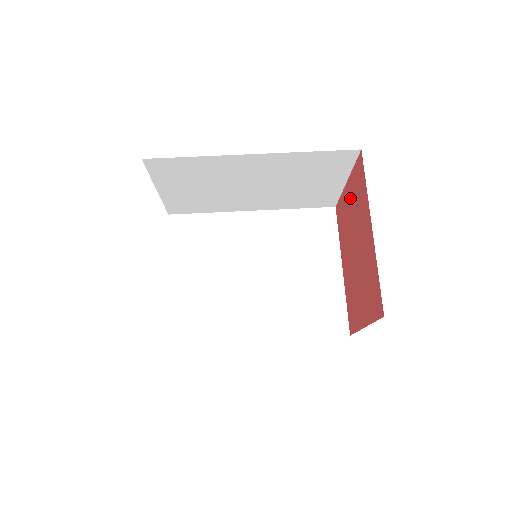
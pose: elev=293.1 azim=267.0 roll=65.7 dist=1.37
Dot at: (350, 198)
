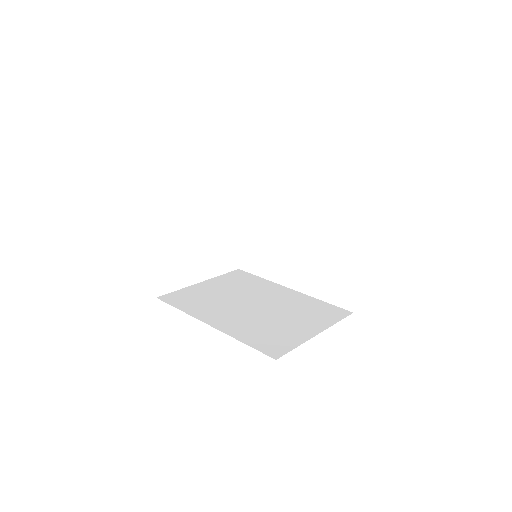
Dot at: occluded
